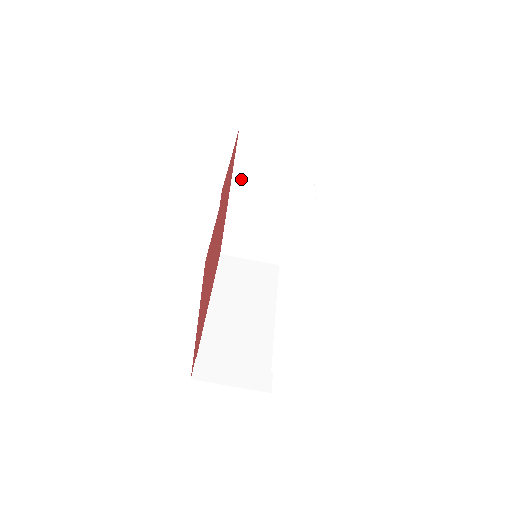
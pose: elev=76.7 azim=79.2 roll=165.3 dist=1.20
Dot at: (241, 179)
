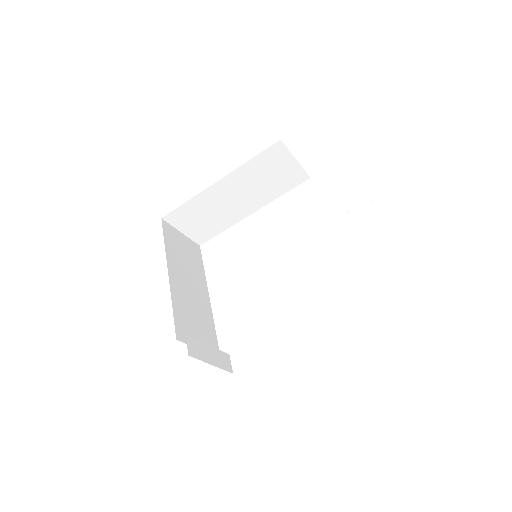
Dot at: (242, 173)
